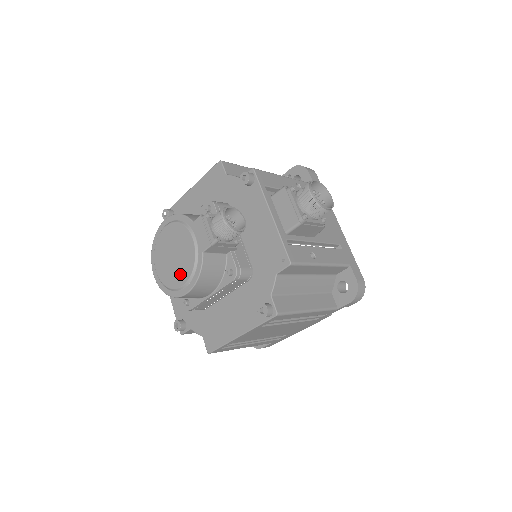
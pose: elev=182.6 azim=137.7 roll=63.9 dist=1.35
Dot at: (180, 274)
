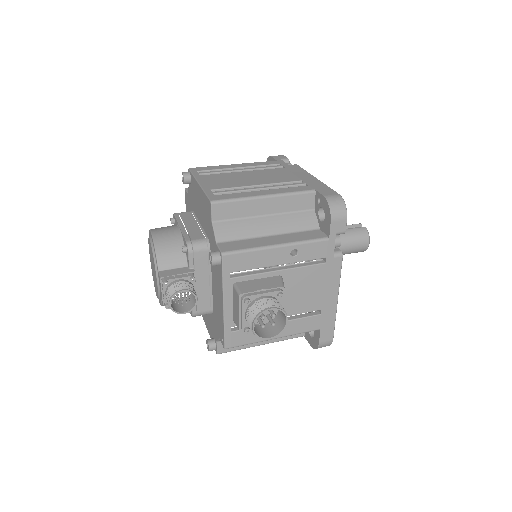
Dot at: (155, 286)
